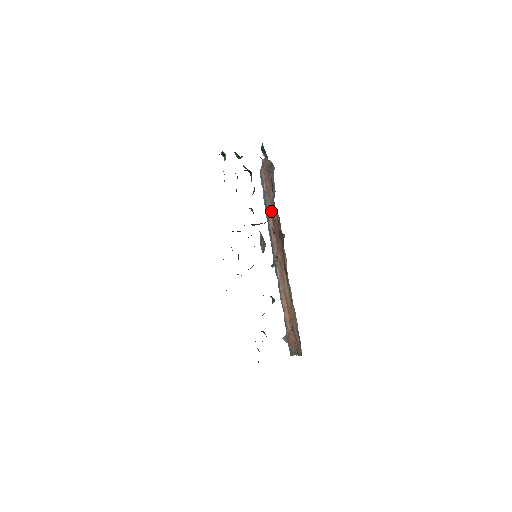
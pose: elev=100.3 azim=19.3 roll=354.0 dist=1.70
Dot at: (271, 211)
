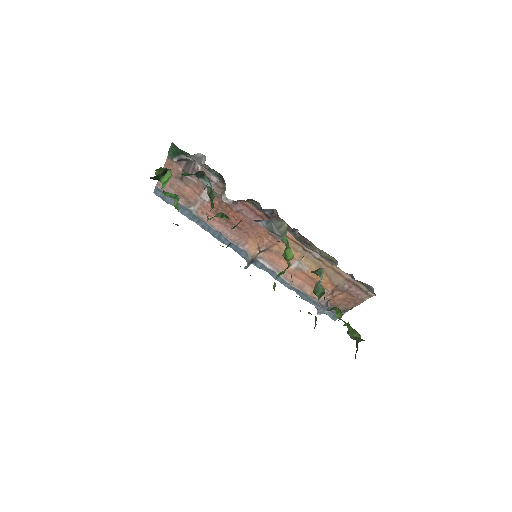
Dot at: (213, 214)
